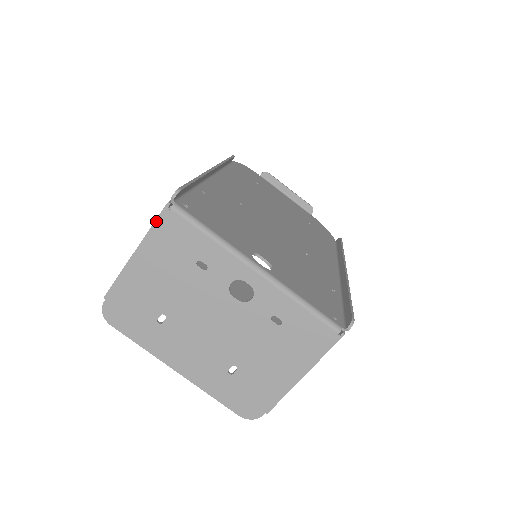
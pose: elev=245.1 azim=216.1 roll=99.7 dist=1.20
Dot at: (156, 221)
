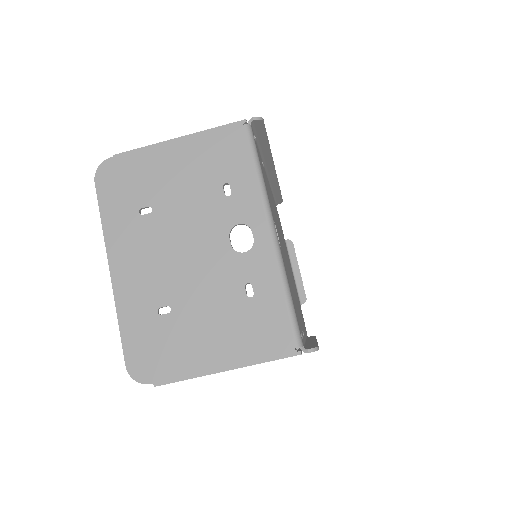
Dot at: (222, 126)
